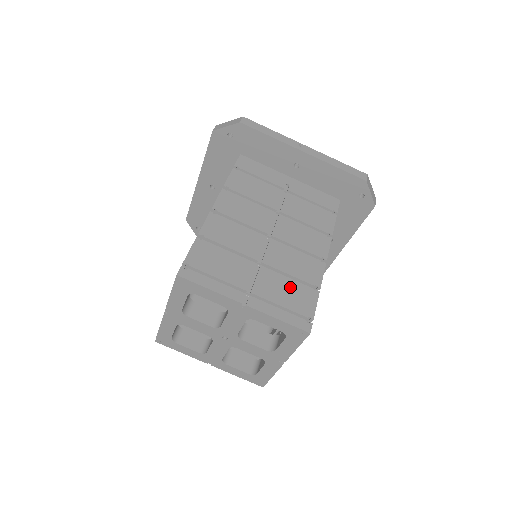
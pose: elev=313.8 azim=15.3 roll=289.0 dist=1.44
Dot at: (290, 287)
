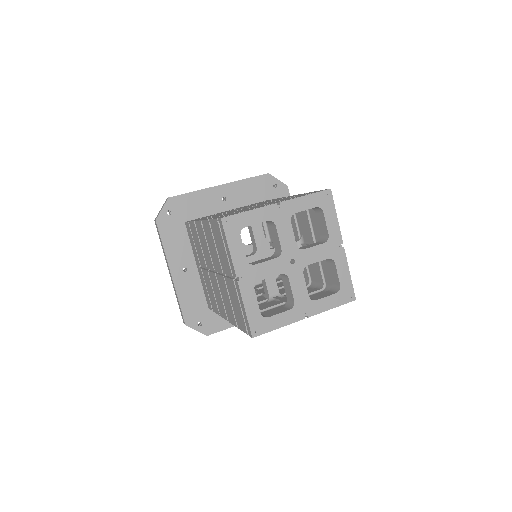
Dot at: (292, 197)
